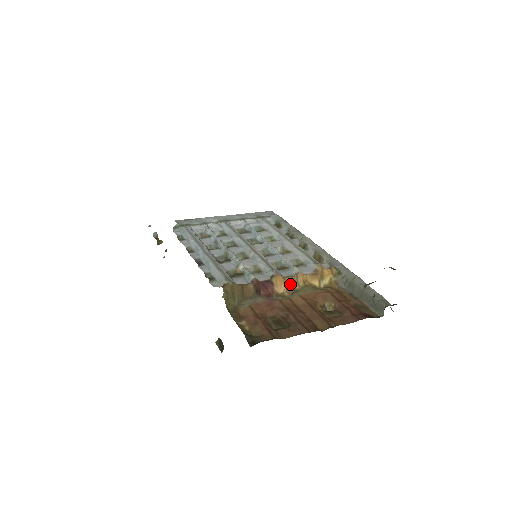
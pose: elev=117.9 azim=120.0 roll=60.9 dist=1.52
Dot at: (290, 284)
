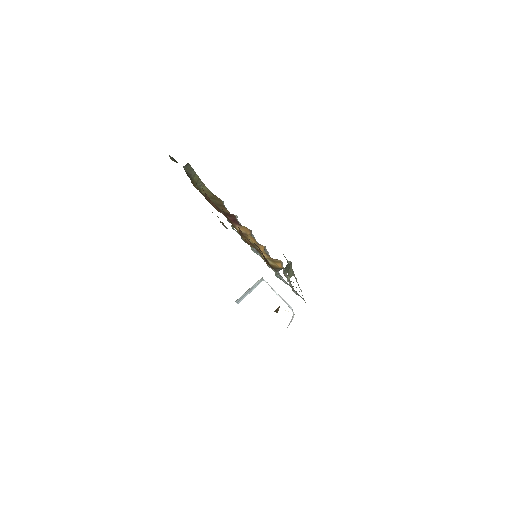
Dot at: (249, 236)
